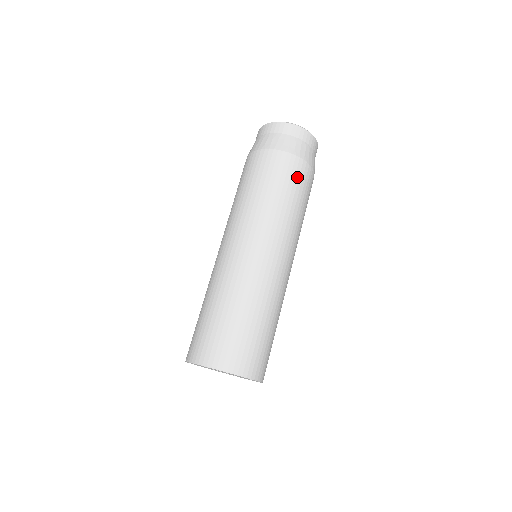
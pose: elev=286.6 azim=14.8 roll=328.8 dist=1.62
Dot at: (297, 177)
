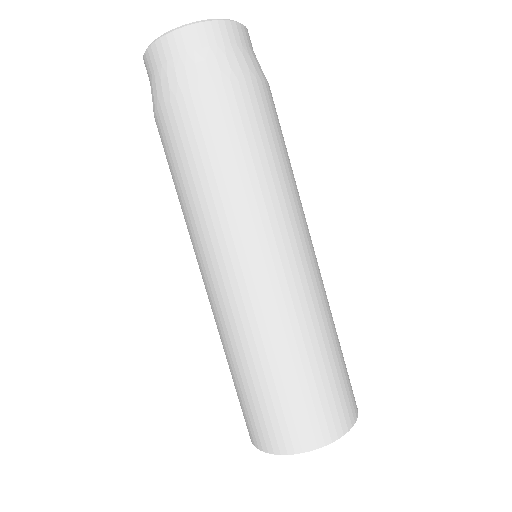
Dot at: (229, 120)
